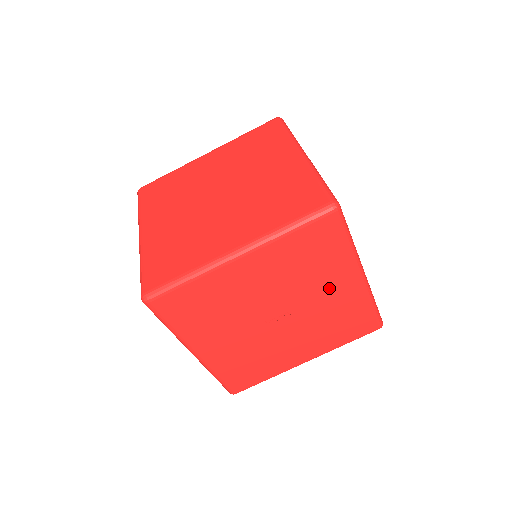
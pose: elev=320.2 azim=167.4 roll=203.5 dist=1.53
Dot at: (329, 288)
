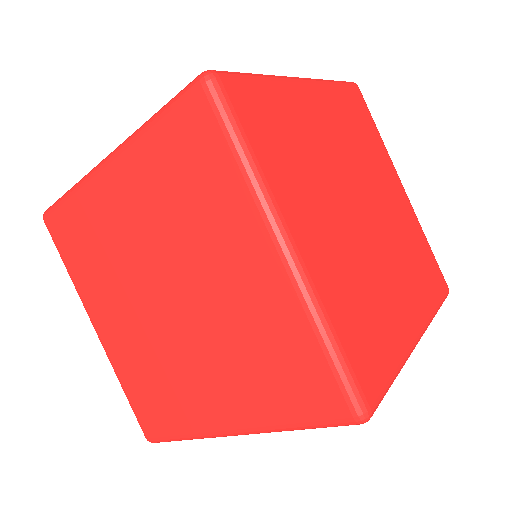
Dot at: occluded
